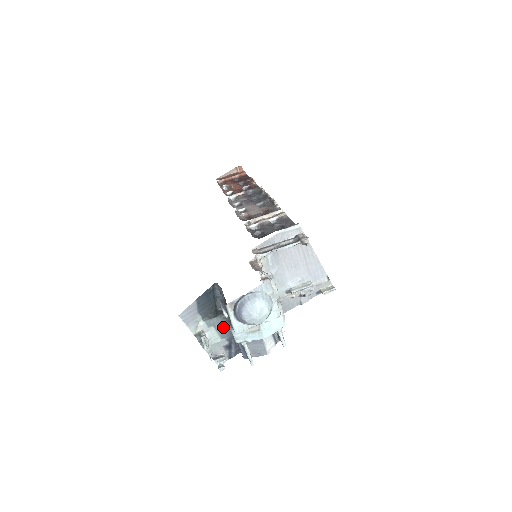
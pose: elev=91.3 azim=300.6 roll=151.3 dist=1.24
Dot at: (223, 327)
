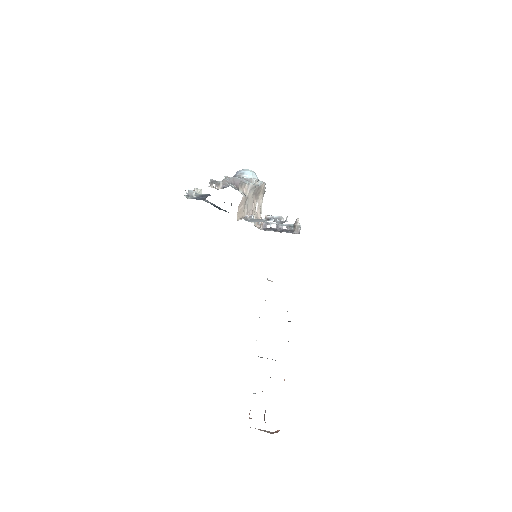
Dot at: occluded
